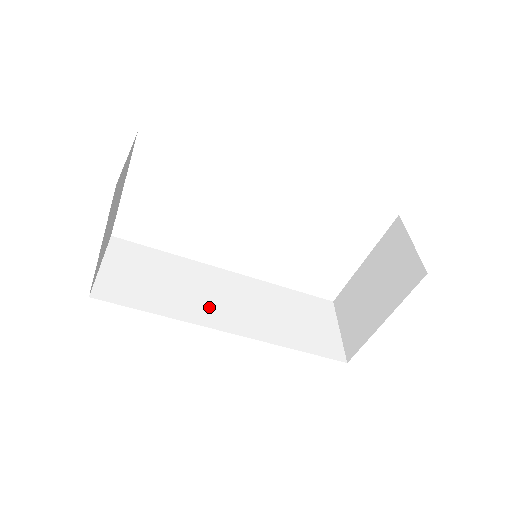
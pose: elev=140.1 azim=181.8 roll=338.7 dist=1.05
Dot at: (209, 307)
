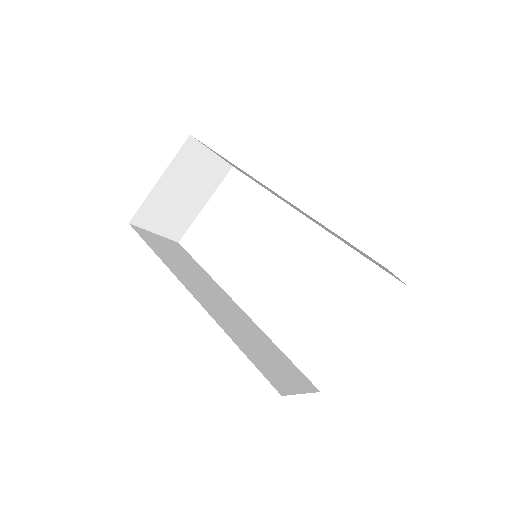
Dot at: (197, 287)
